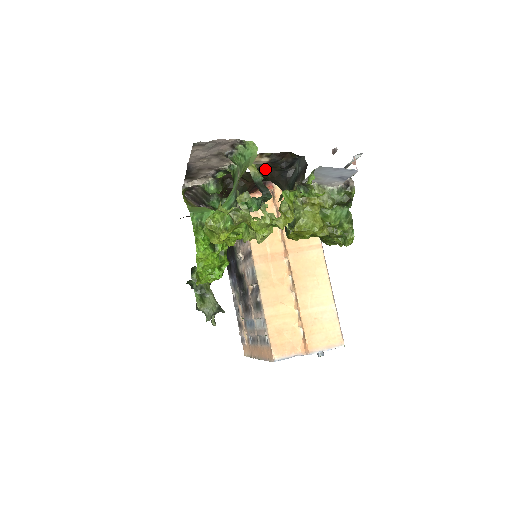
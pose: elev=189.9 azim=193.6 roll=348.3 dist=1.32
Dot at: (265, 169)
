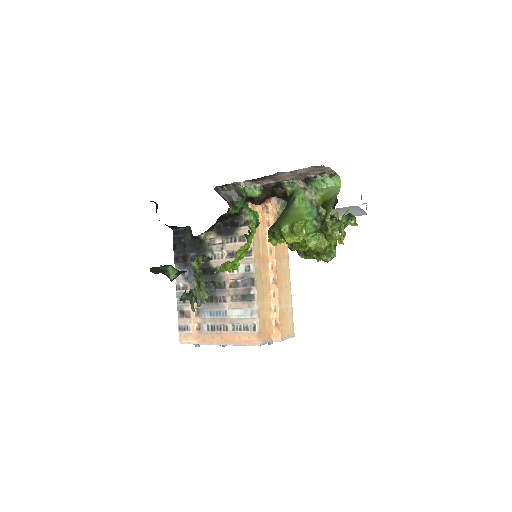
Dot at: occluded
